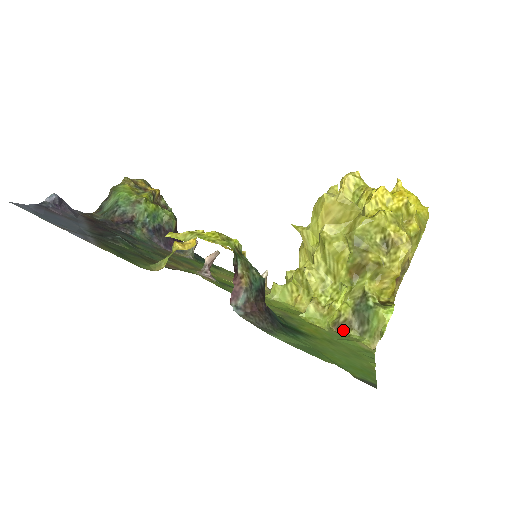
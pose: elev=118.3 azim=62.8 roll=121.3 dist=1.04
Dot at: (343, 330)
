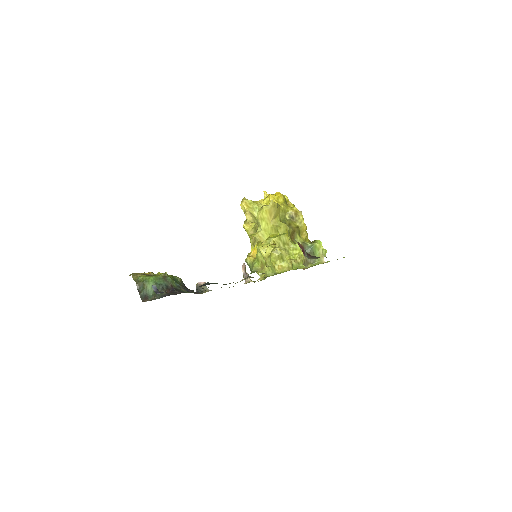
Dot at: occluded
